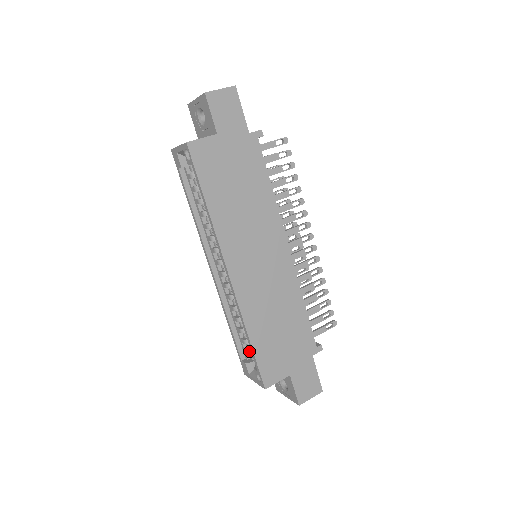
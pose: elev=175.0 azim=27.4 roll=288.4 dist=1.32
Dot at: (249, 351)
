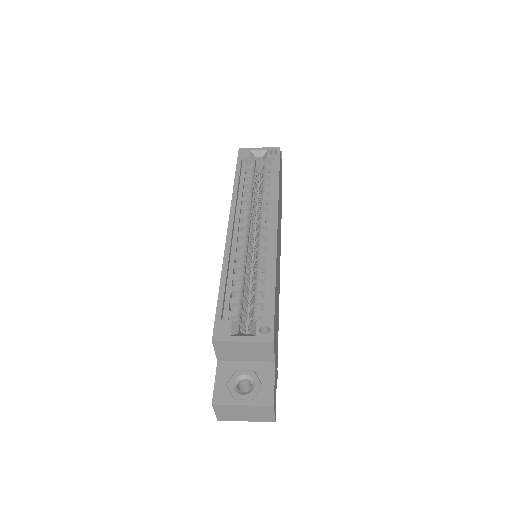
Dot at: (239, 312)
